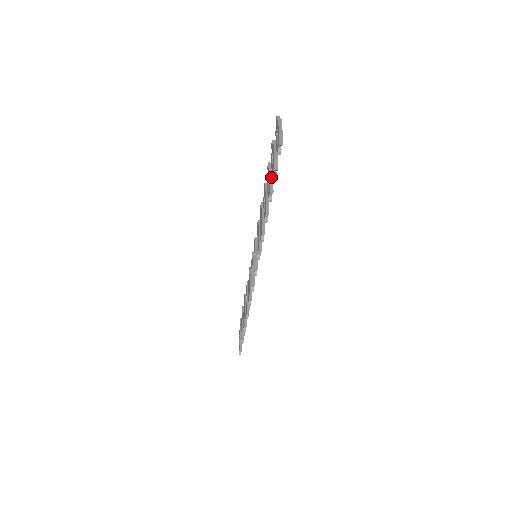
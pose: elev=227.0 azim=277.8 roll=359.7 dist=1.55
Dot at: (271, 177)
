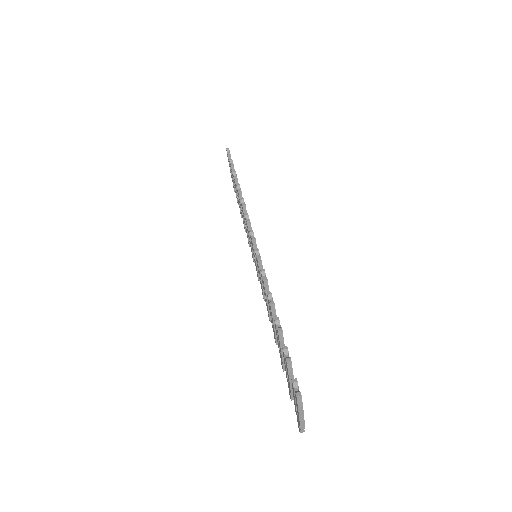
Dot at: occluded
